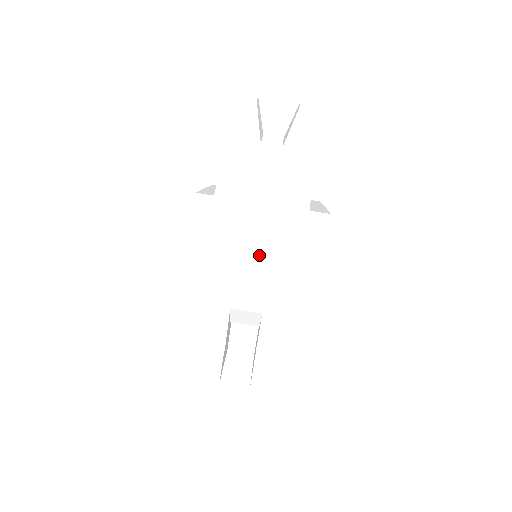
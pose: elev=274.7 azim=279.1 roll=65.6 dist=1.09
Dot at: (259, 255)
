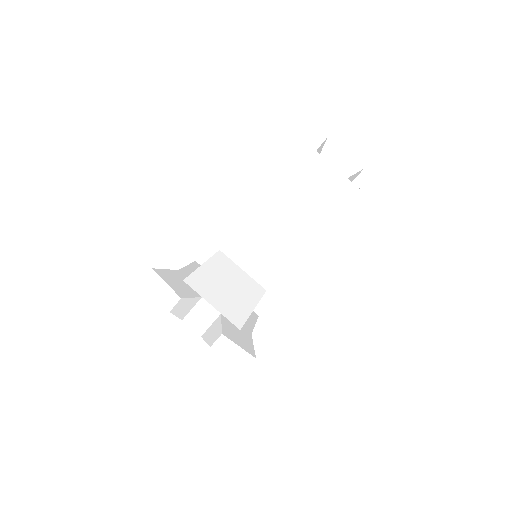
Dot at: occluded
